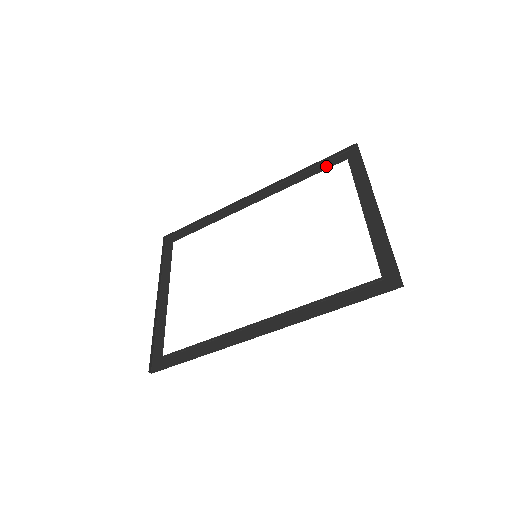
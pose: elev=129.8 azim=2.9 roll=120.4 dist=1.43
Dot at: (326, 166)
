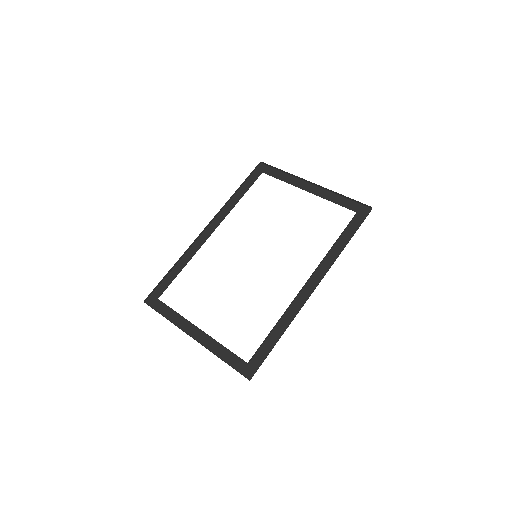
Dot at: (250, 183)
